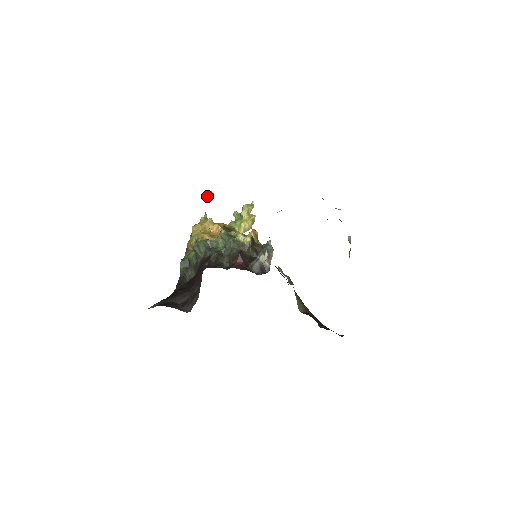
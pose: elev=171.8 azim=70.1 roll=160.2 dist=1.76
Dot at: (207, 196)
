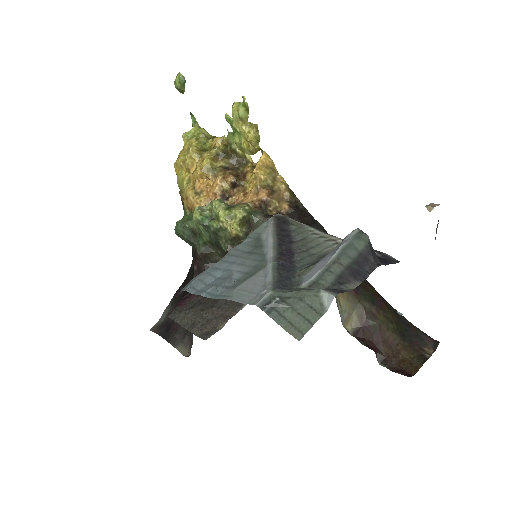
Dot at: (176, 87)
